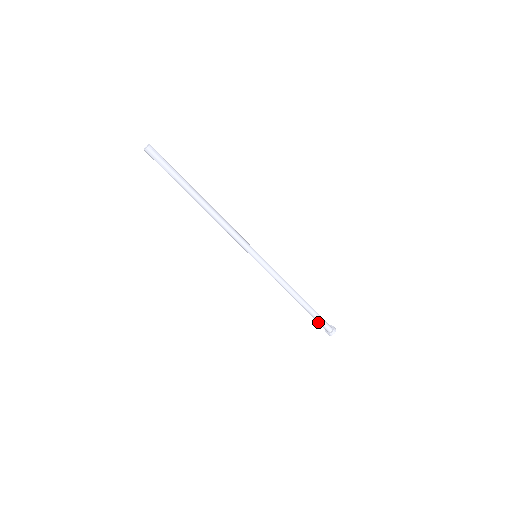
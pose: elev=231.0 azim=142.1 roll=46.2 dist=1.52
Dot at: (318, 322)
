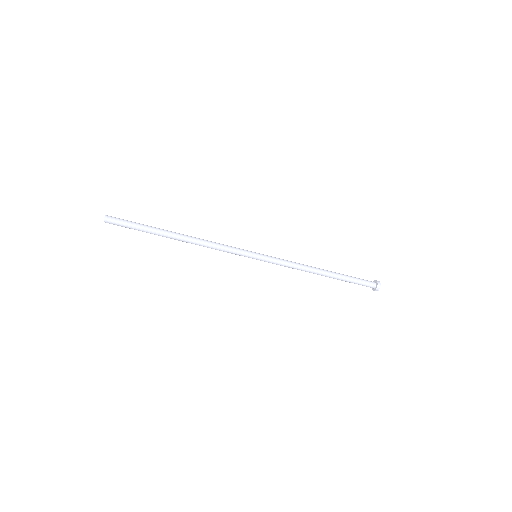
Dot at: (356, 283)
